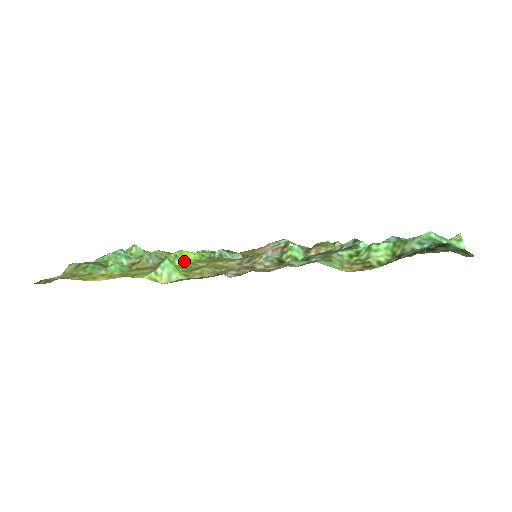
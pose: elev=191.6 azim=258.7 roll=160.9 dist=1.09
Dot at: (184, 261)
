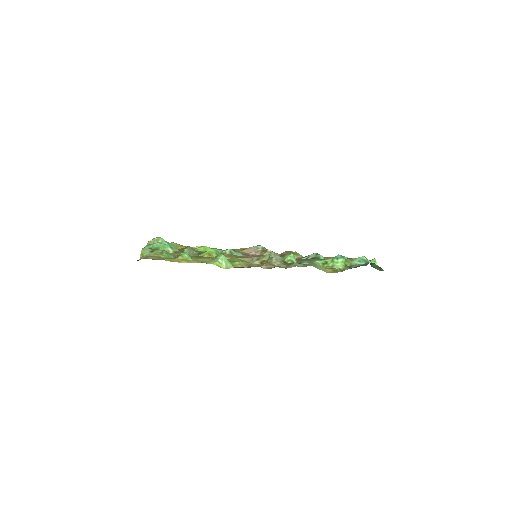
Dot at: occluded
